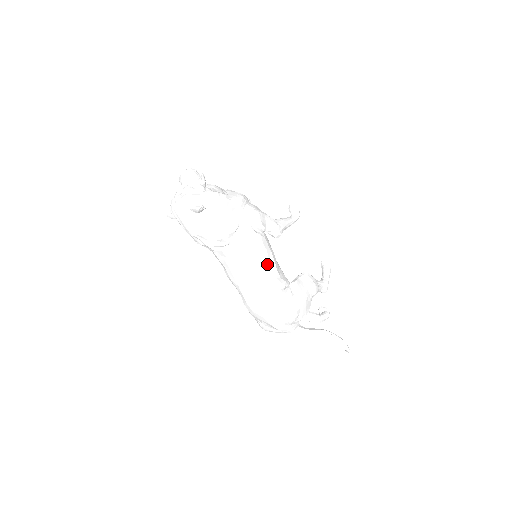
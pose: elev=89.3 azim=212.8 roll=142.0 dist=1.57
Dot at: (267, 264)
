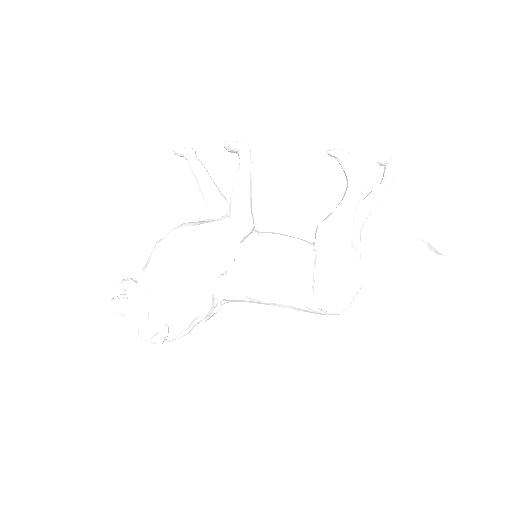
Dot at: (272, 289)
